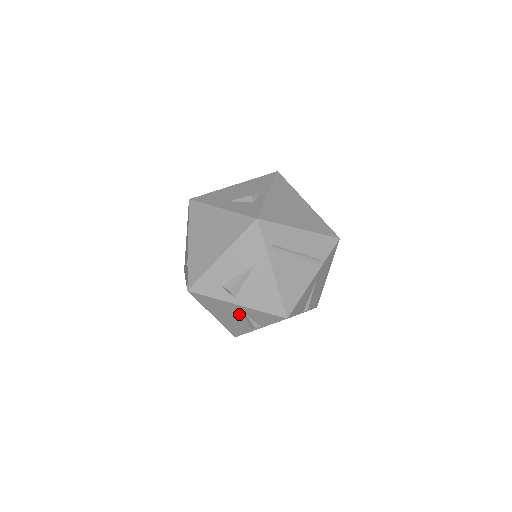
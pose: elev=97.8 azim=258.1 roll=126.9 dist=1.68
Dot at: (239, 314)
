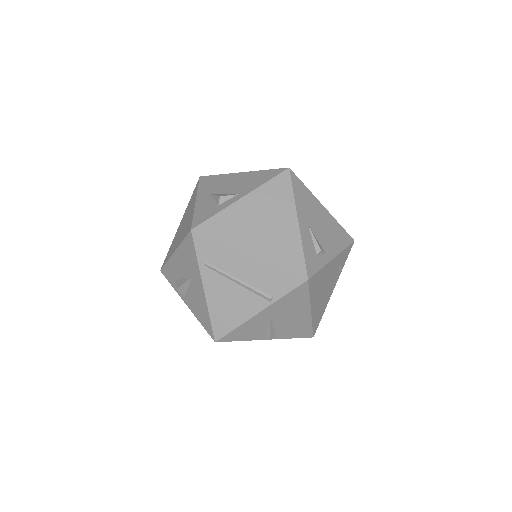
Dot at: occluded
